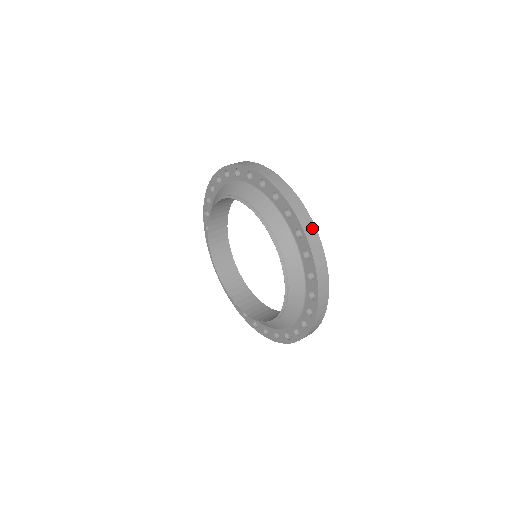
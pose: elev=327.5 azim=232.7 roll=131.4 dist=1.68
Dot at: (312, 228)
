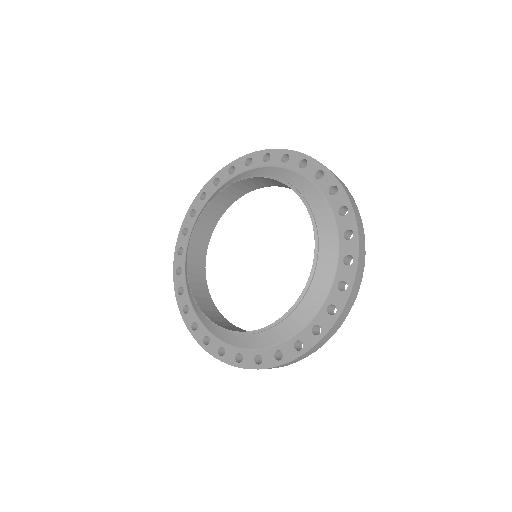
Dot at: (363, 236)
